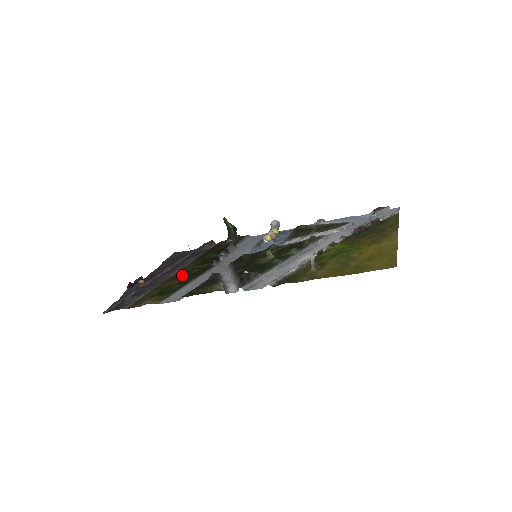
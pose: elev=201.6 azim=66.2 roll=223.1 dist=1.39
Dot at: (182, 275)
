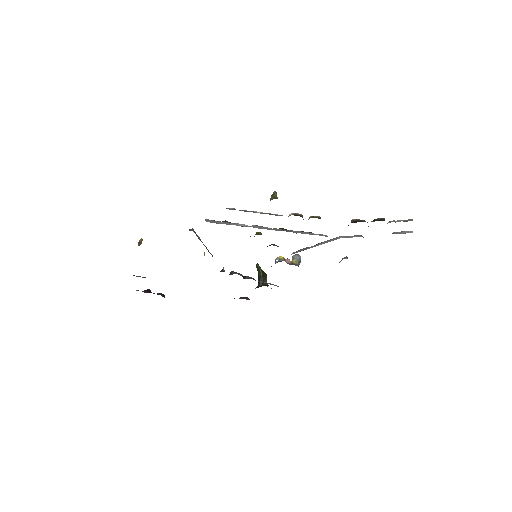
Dot at: occluded
